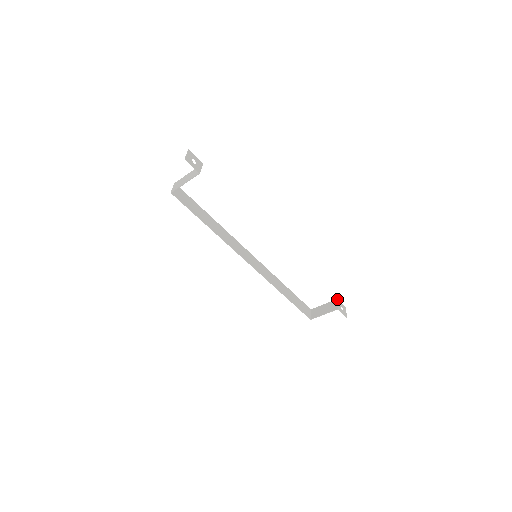
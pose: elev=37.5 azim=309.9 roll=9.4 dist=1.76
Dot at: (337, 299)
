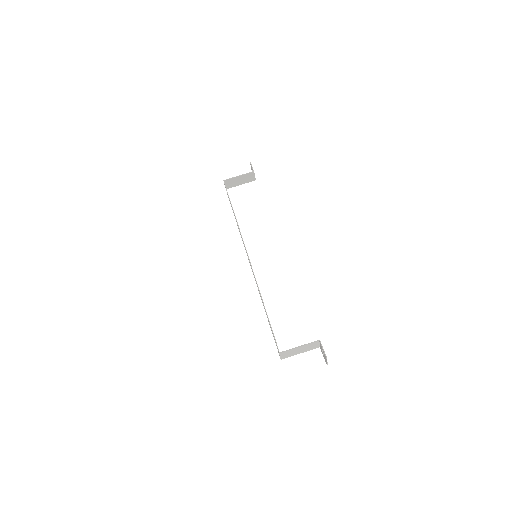
Dot at: occluded
